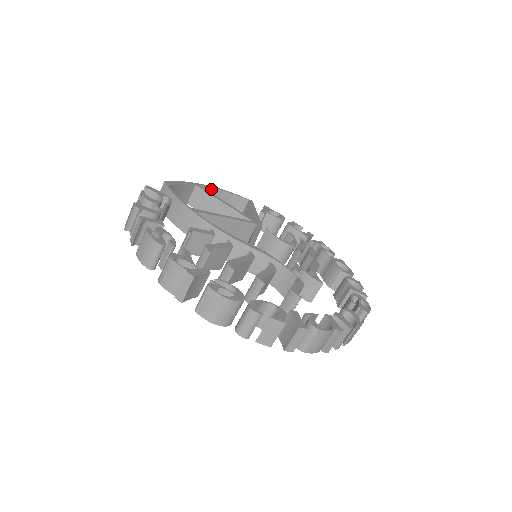
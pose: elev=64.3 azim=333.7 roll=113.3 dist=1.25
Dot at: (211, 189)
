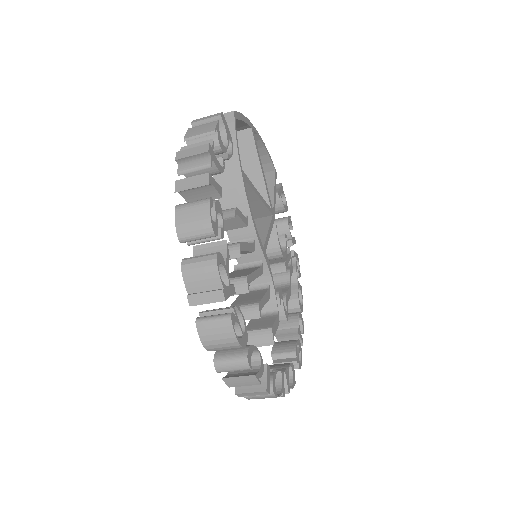
Dot at: (257, 138)
